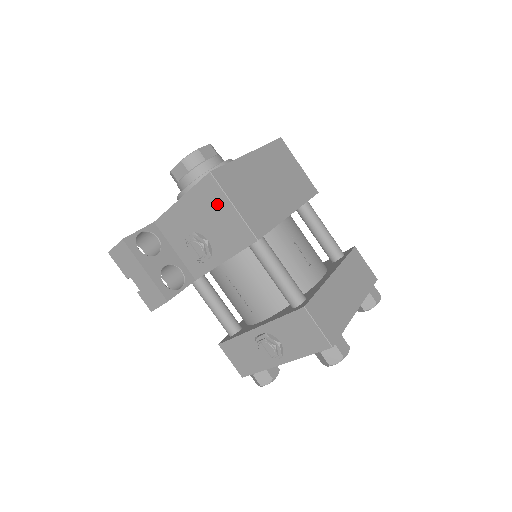
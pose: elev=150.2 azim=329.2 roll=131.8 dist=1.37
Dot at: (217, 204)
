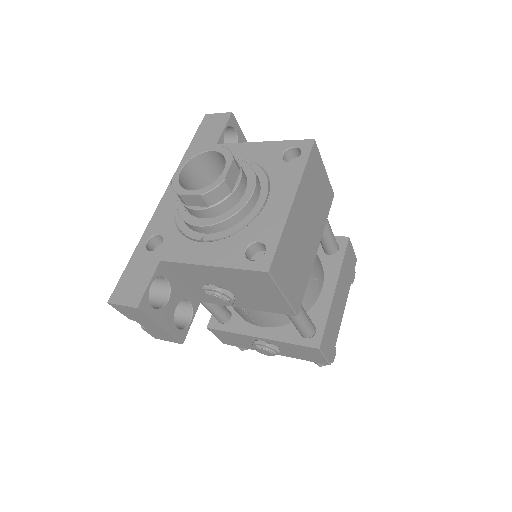
Dot at: (263, 287)
